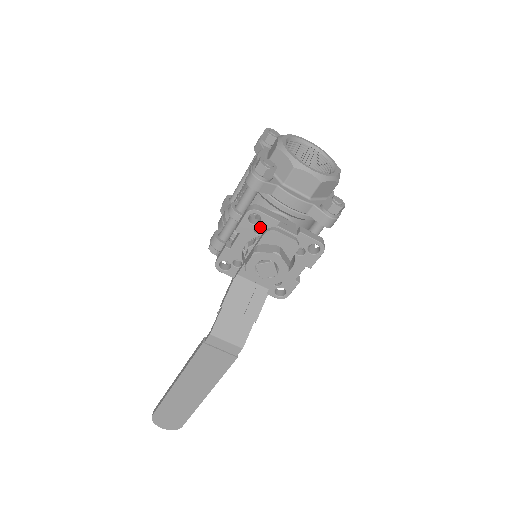
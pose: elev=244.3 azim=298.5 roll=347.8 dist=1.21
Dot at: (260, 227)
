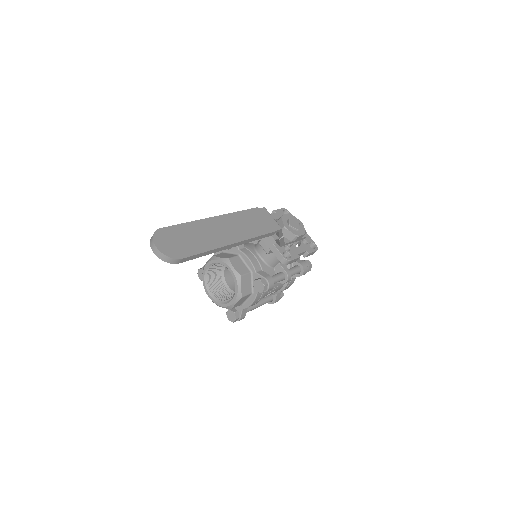
Dot at: occluded
